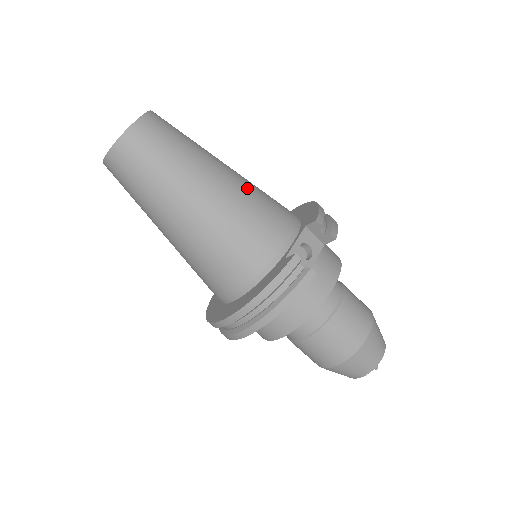
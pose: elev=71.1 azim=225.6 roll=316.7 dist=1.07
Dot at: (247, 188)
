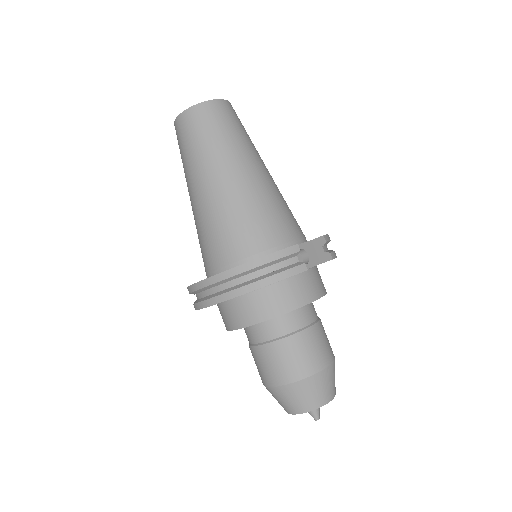
Dot at: (277, 190)
